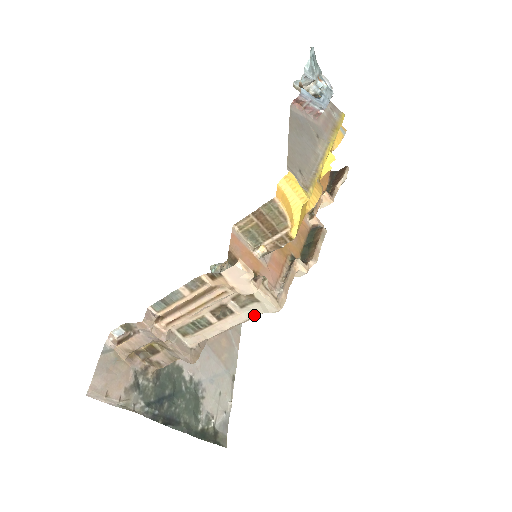
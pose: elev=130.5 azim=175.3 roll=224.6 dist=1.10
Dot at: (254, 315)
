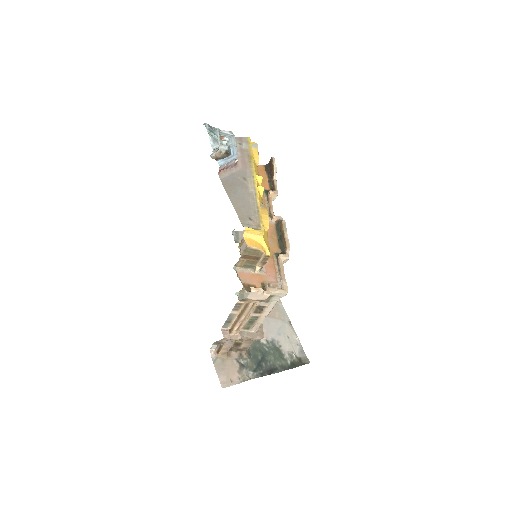
Dot at: (276, 302)
